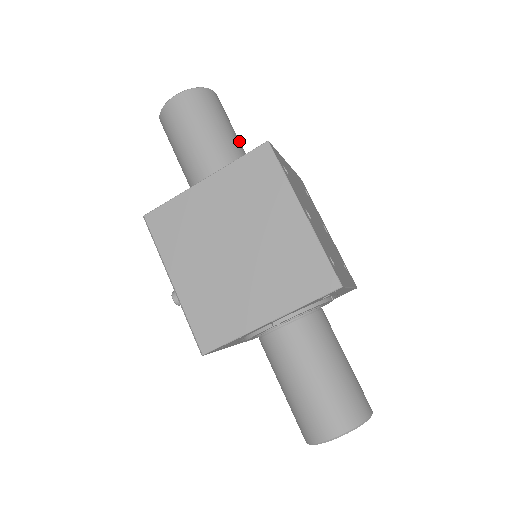
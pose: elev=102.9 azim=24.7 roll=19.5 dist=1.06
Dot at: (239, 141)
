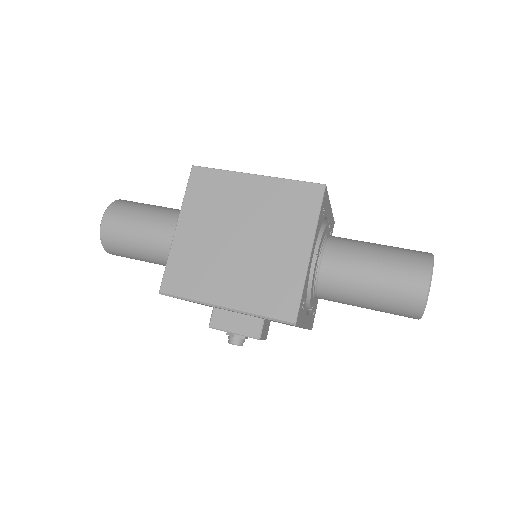
Dot at: occluded
